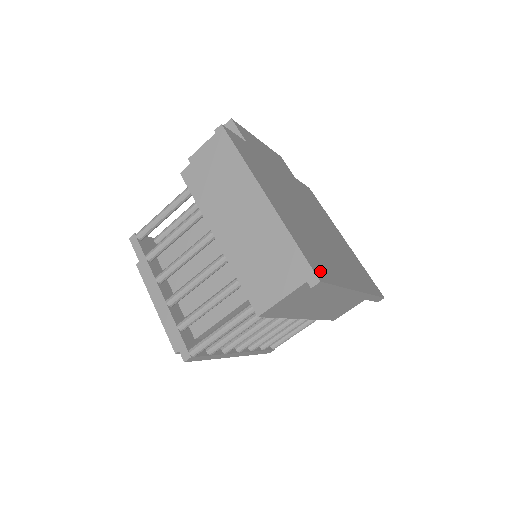
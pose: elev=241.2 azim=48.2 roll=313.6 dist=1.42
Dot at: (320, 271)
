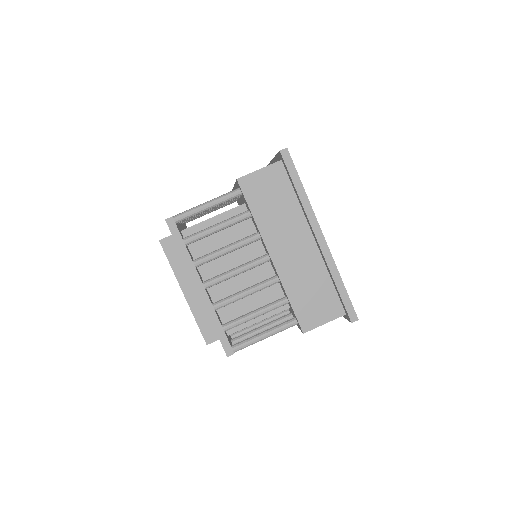
Dot at: occluded
